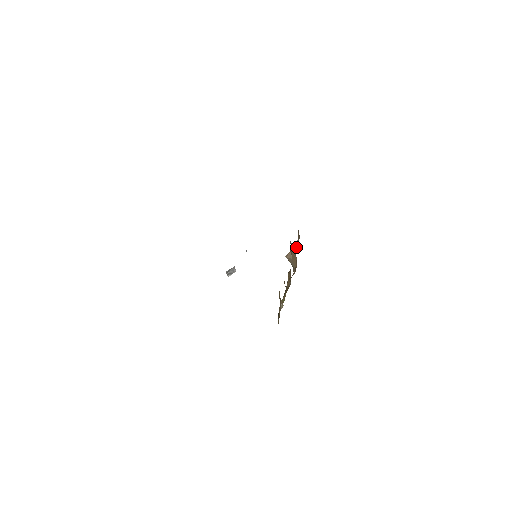
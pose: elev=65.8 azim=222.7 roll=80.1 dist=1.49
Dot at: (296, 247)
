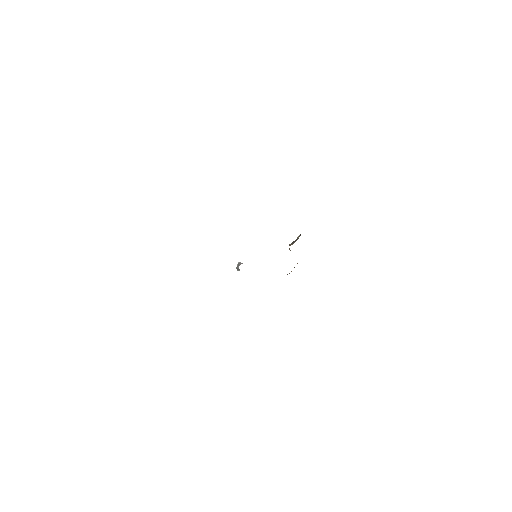
Dot at: occluded
